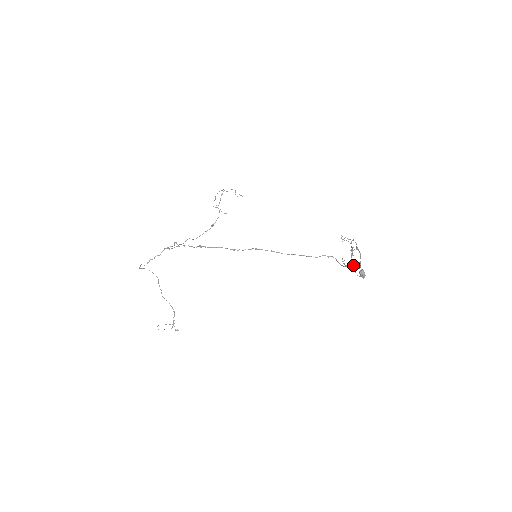
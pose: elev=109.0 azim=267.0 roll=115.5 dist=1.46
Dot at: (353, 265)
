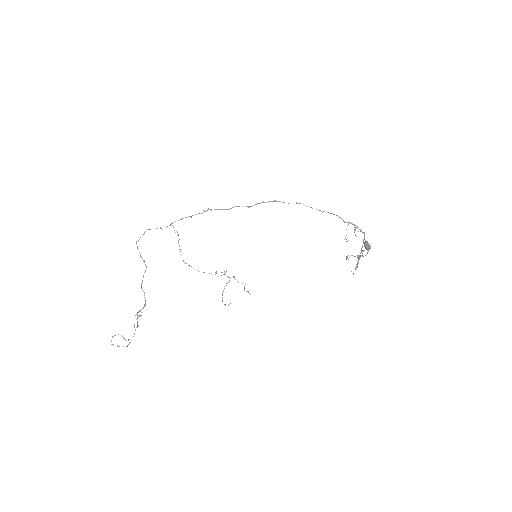
Dot at: (356, 227)
